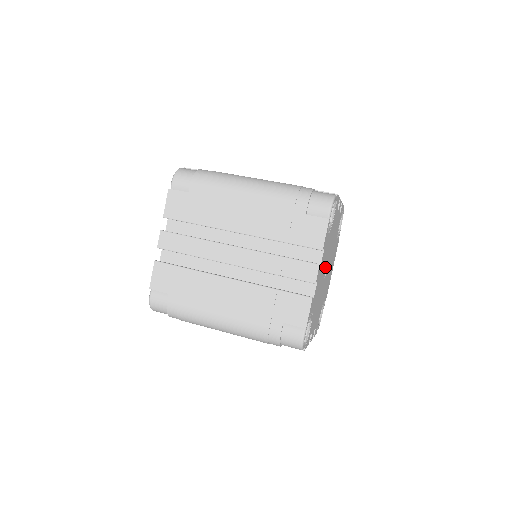
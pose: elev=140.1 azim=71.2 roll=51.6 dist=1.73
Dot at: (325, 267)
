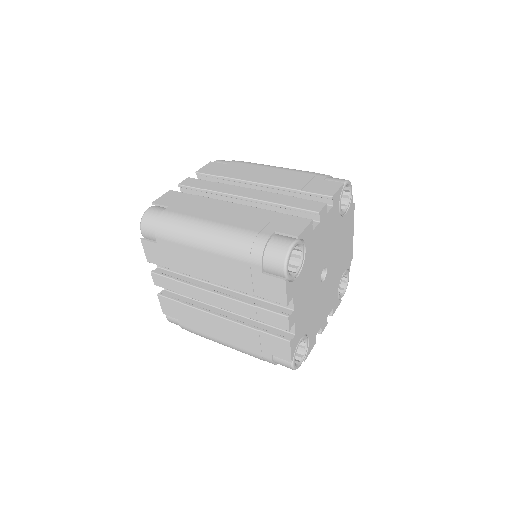
Dot at: (316, 280)
